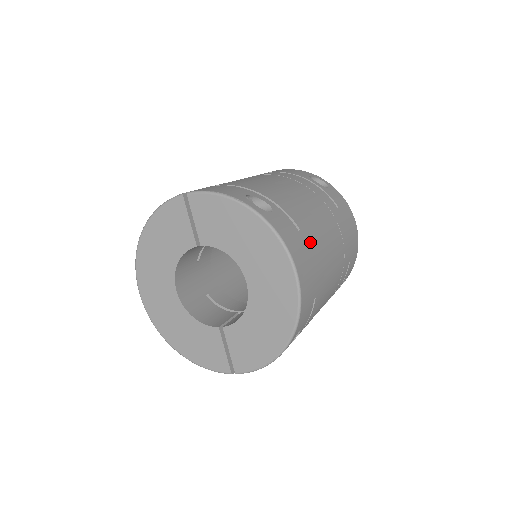
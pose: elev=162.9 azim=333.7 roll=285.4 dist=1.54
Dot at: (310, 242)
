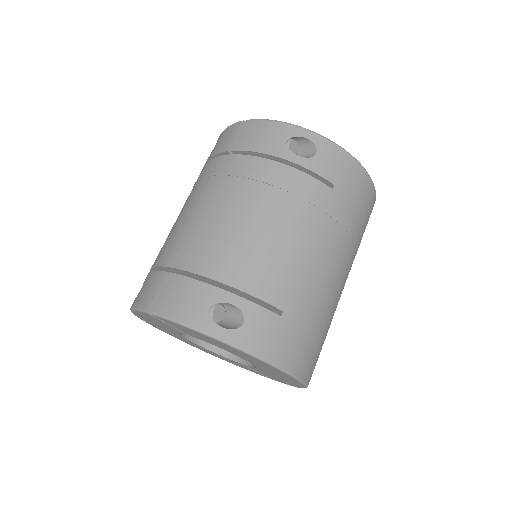
Dot at: (299, 312)
